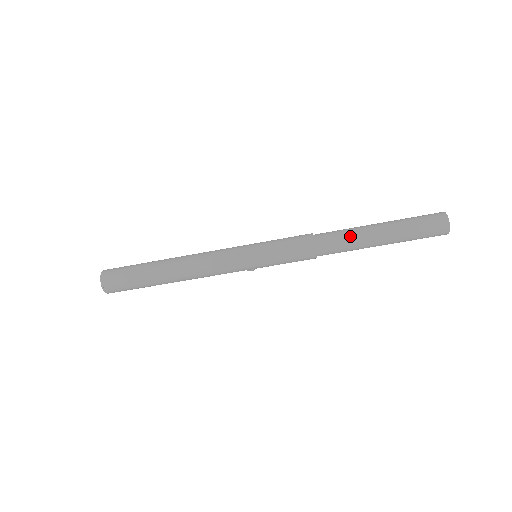
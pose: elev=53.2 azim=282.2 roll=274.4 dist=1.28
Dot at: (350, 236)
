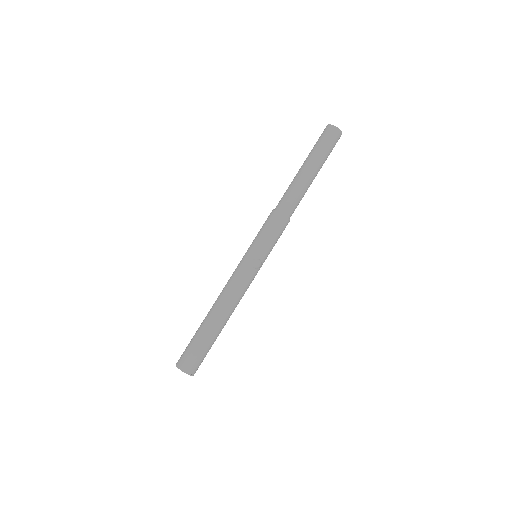
Dot at: occluded
